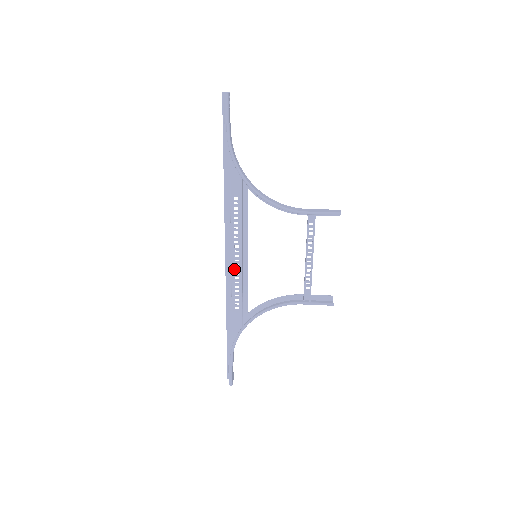
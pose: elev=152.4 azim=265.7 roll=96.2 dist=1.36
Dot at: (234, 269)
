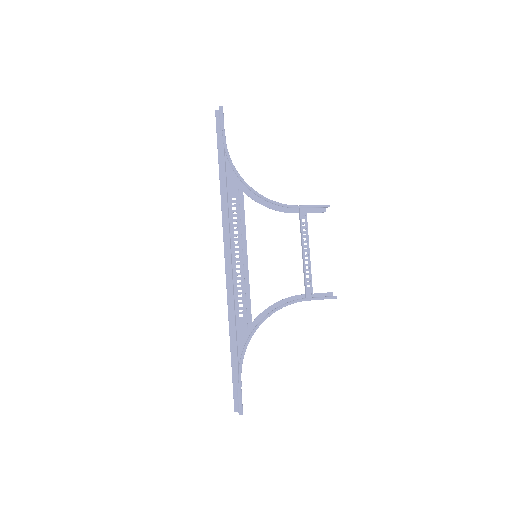
Dot at: occluded
